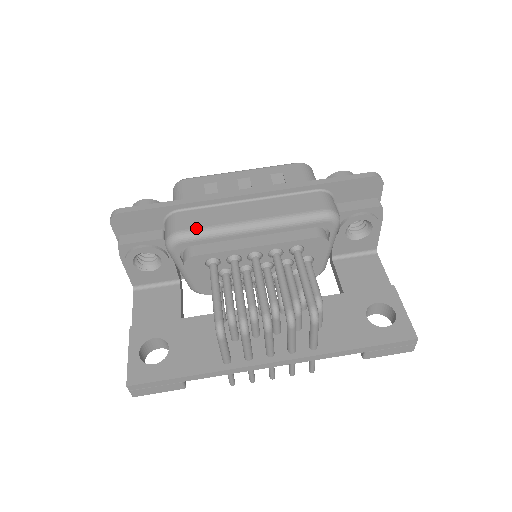
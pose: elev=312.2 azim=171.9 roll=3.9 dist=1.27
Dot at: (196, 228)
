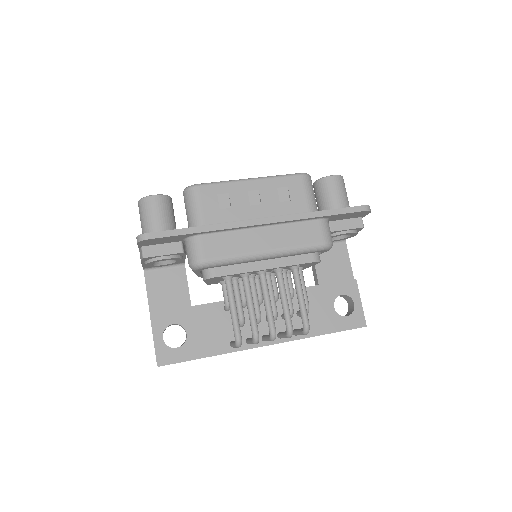
Dot at: (219, 257)
